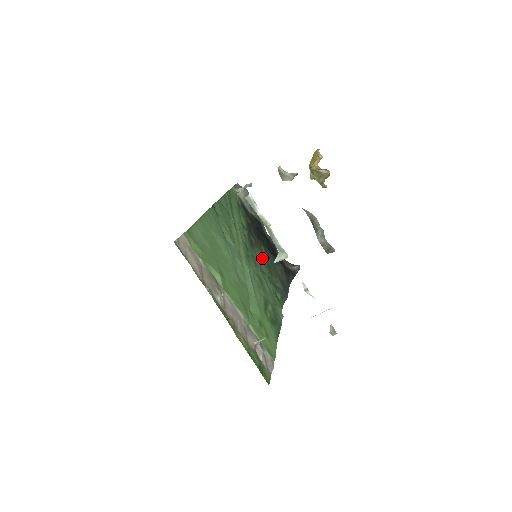
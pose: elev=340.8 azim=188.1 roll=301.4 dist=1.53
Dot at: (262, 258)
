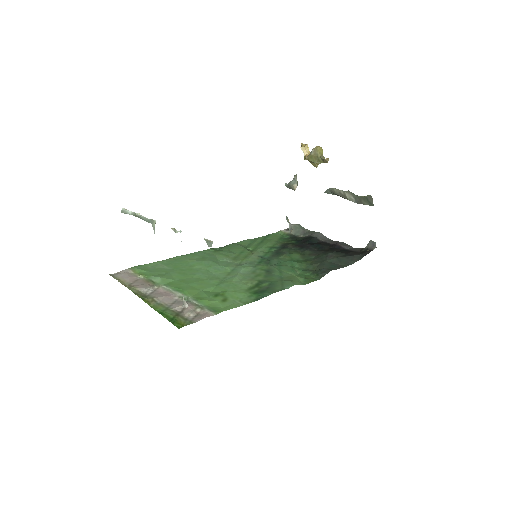
Dot at: (296, 258)
